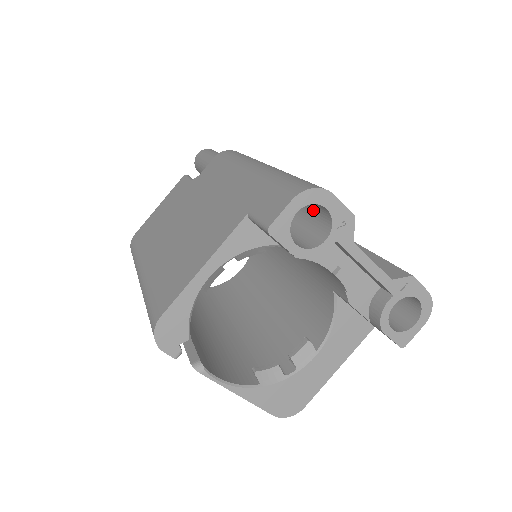
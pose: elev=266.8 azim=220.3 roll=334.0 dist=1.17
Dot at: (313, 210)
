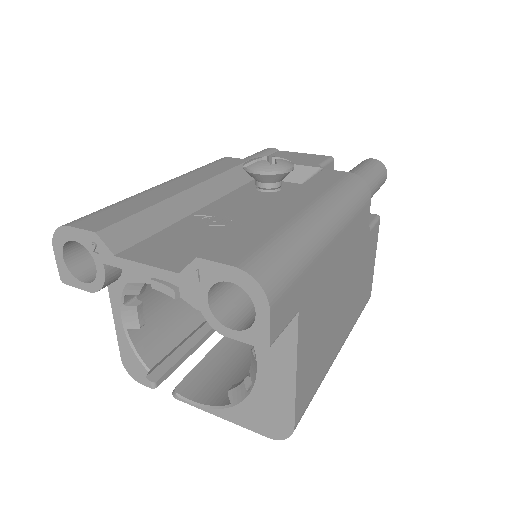
Dot at: occluded
